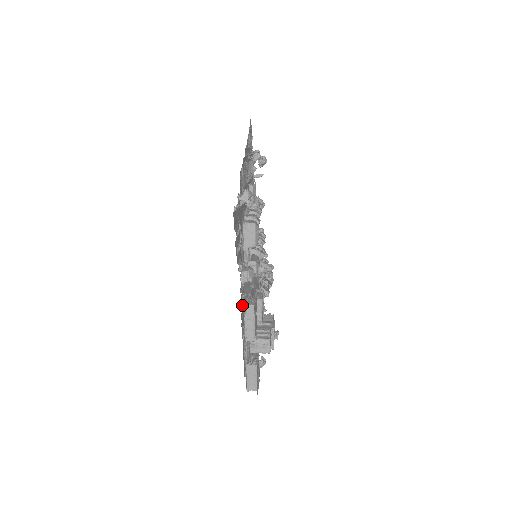
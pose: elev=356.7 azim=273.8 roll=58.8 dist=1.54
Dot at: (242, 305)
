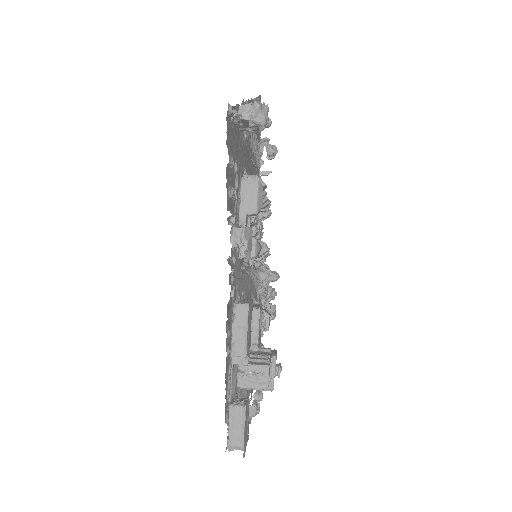
Dot at: (230, 298)
